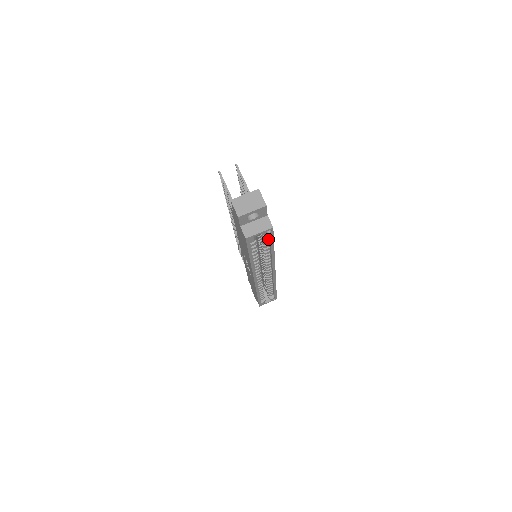
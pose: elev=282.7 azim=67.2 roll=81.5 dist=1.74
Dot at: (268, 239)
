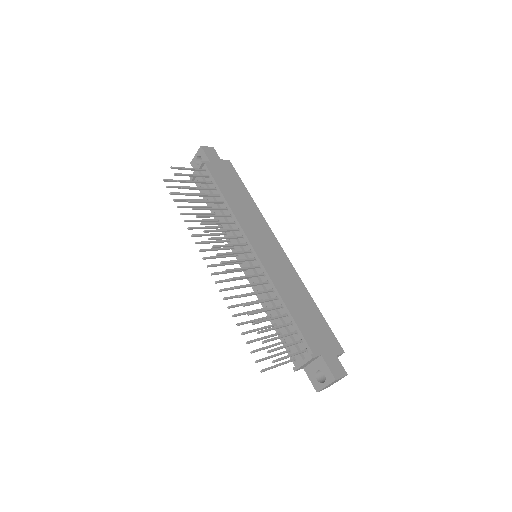
Dot at: occluded
